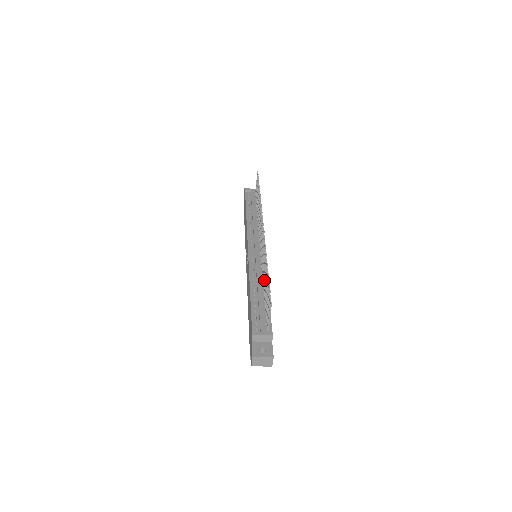
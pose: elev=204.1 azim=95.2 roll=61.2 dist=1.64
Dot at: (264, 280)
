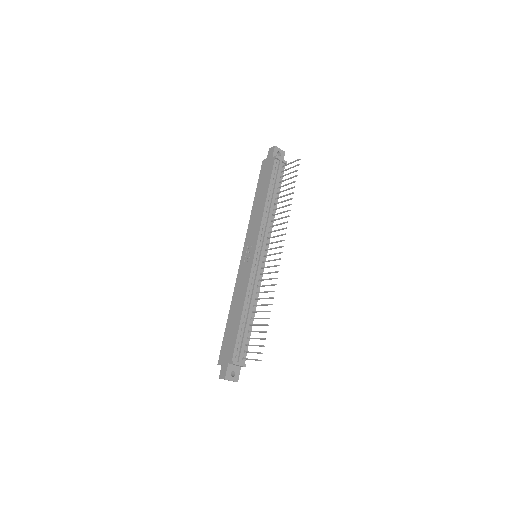
Dot at: (258, 311)
